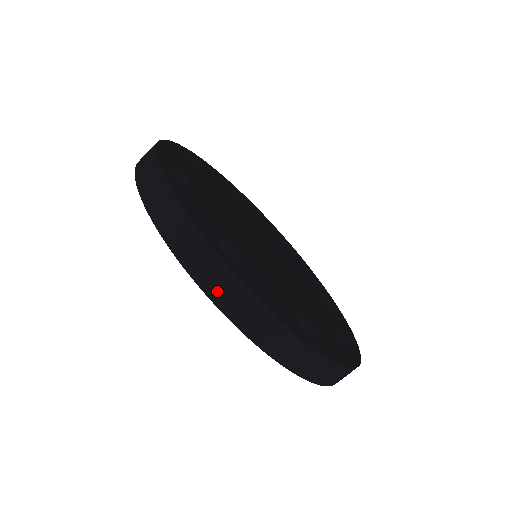
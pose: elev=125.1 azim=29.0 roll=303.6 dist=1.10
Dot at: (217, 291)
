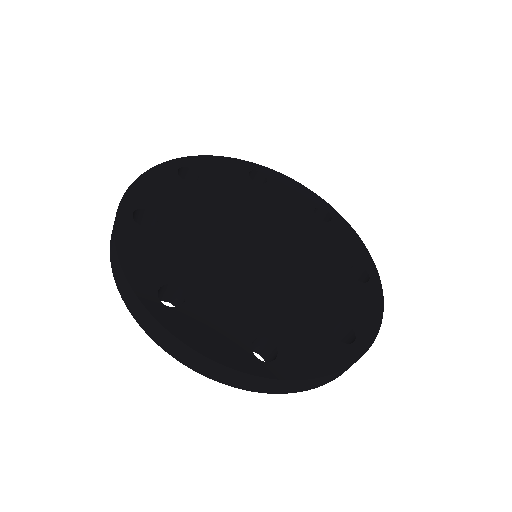
Dot at: (281, 390)
